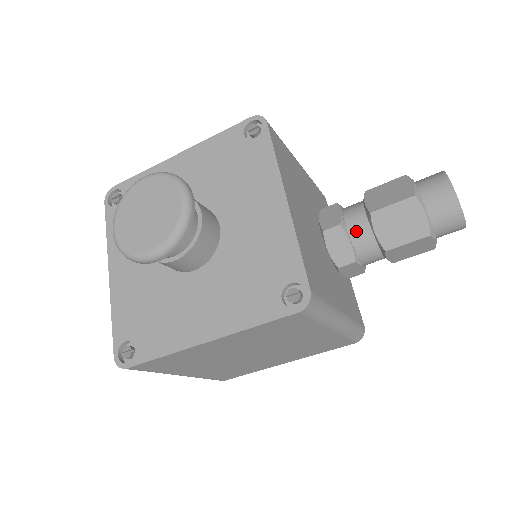
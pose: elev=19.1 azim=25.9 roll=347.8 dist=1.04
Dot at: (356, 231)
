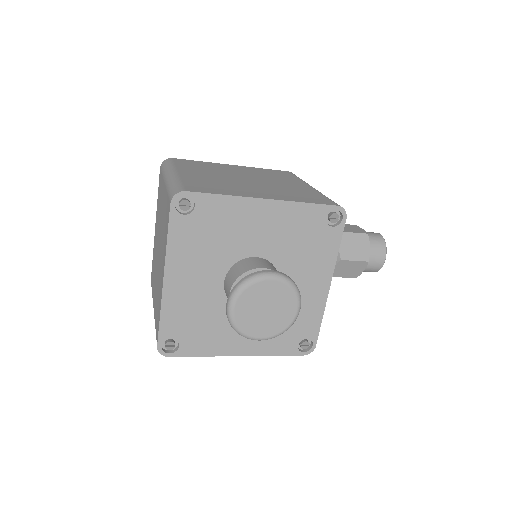
Dot at: occluded
